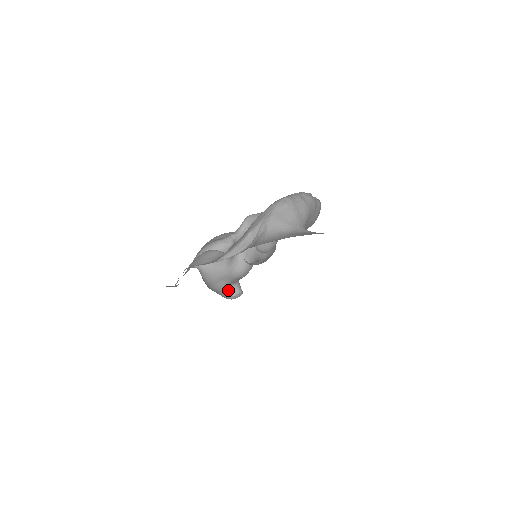
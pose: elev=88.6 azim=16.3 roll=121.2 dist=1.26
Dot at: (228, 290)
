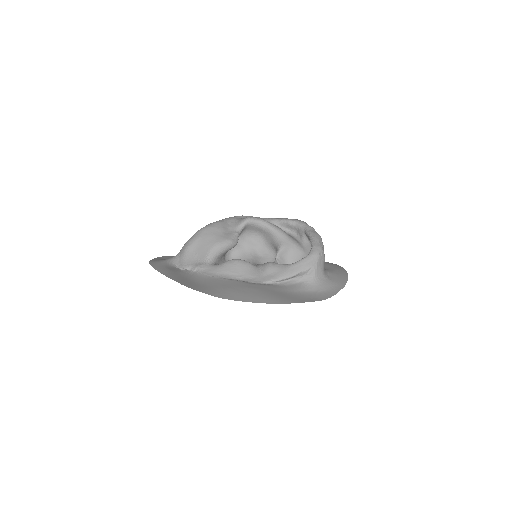
Dot at: occluded
